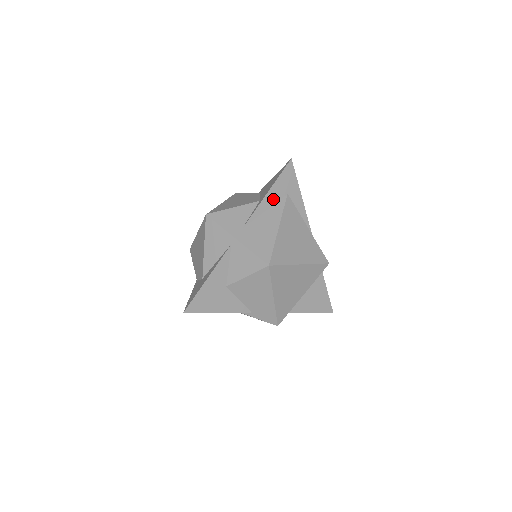
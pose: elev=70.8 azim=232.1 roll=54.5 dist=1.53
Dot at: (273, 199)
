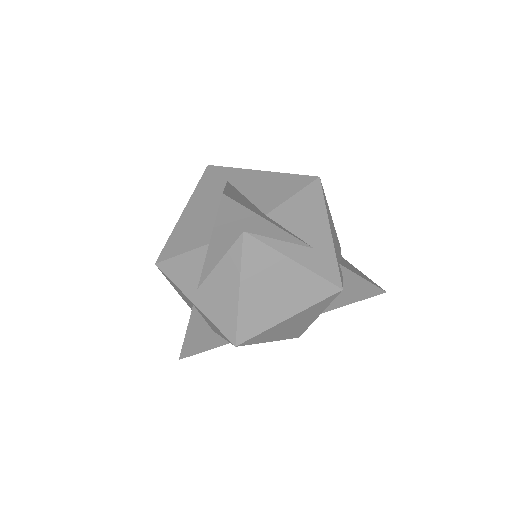
Dot at: (223, 247)
